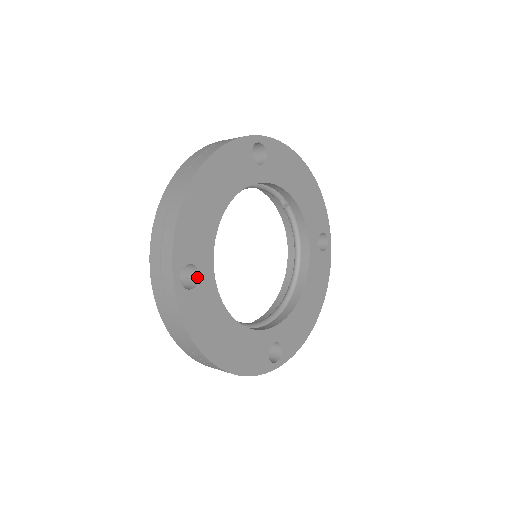
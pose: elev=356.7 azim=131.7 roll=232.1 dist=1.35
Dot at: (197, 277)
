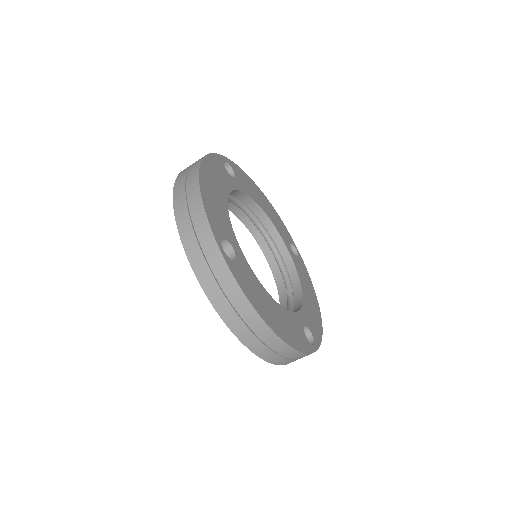
Dot at: occluded
